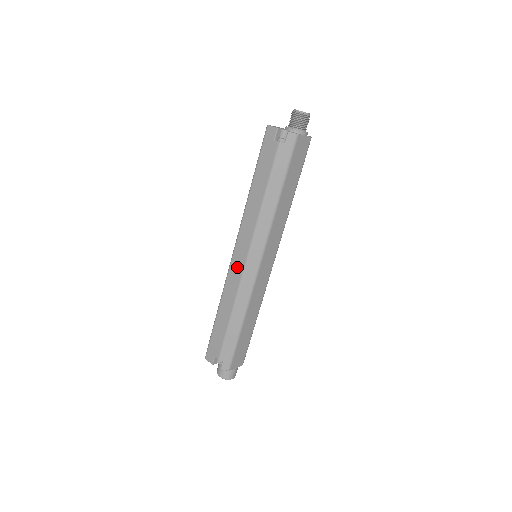
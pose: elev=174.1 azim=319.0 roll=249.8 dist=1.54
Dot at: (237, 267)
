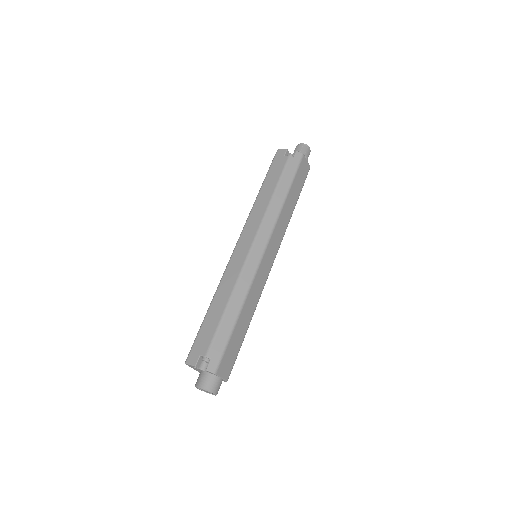
Dot at: (240, 255)
